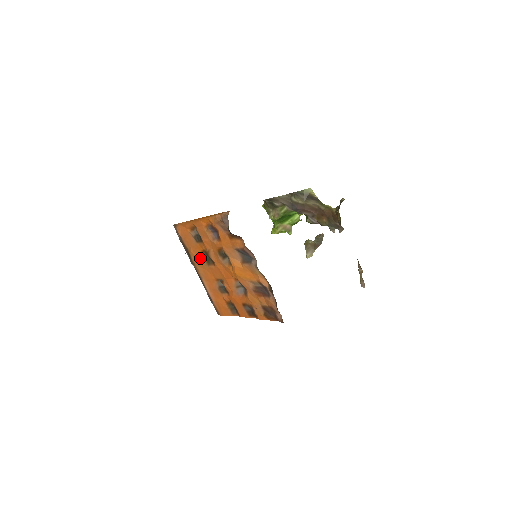
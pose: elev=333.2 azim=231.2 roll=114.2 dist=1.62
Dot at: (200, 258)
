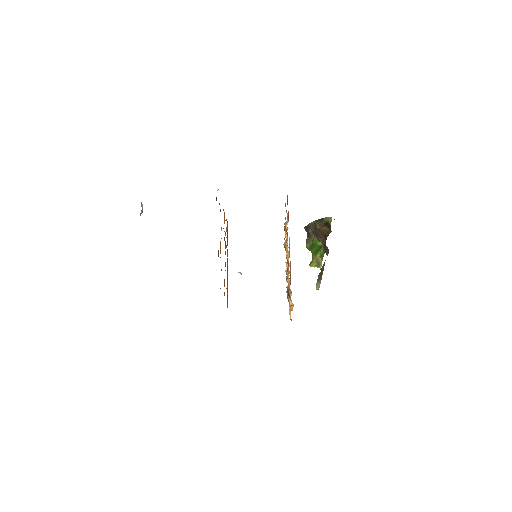
Dot at: occluded
